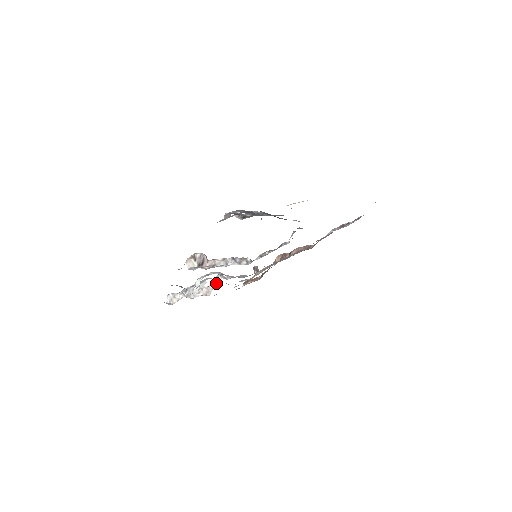
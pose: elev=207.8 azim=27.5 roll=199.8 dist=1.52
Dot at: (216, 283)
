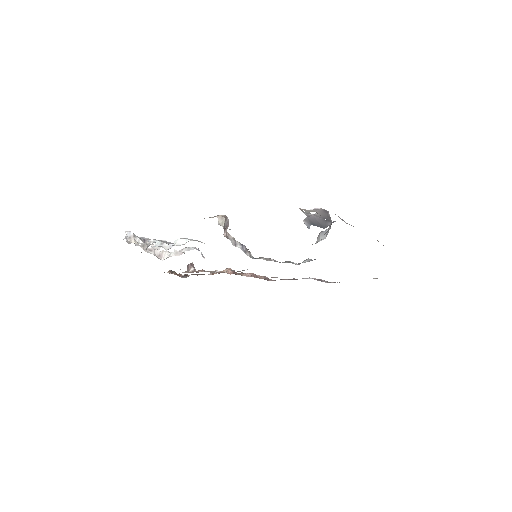
Dot at: (178, 253)
